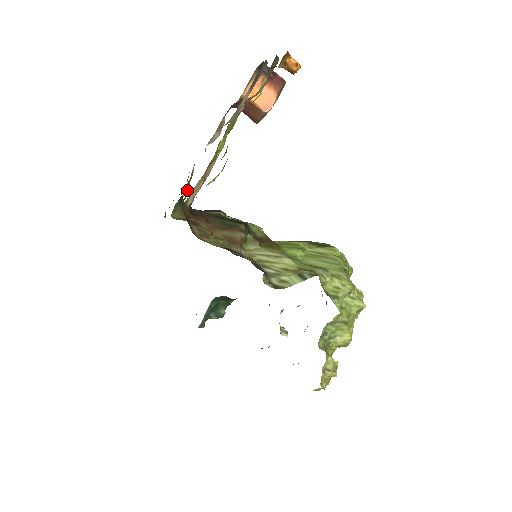
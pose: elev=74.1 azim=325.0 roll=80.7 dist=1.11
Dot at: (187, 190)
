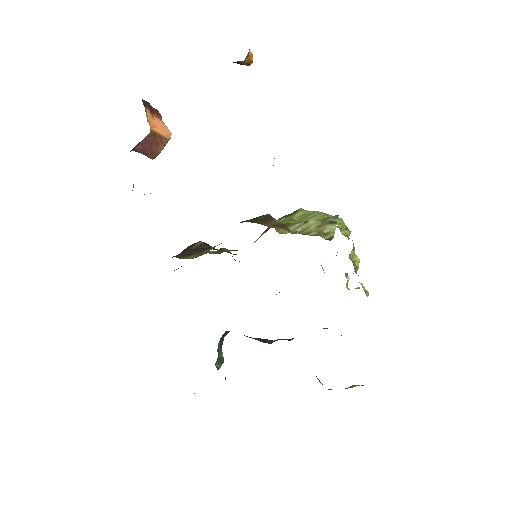
Dot at: occluded
